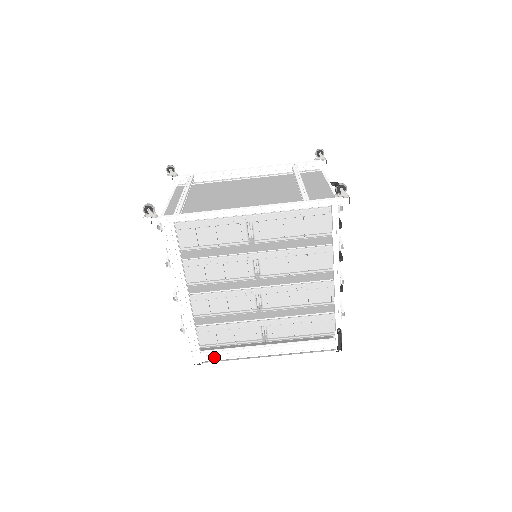
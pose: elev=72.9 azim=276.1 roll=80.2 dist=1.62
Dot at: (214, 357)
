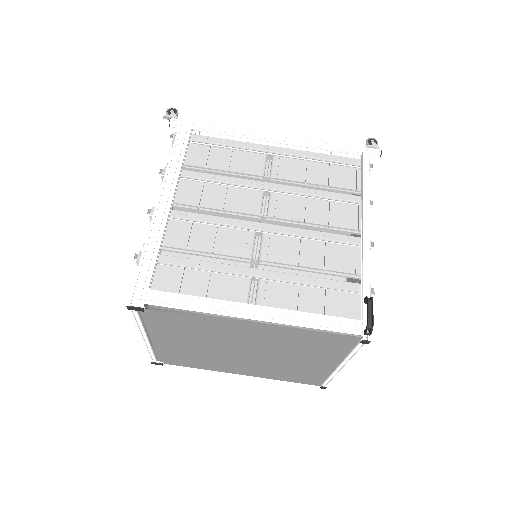
Dot at: (167, 300)
